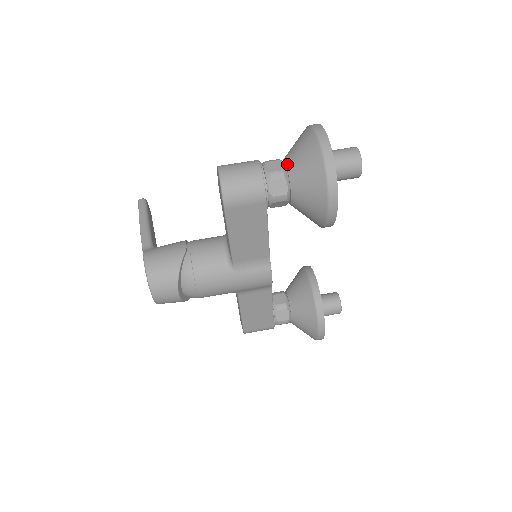
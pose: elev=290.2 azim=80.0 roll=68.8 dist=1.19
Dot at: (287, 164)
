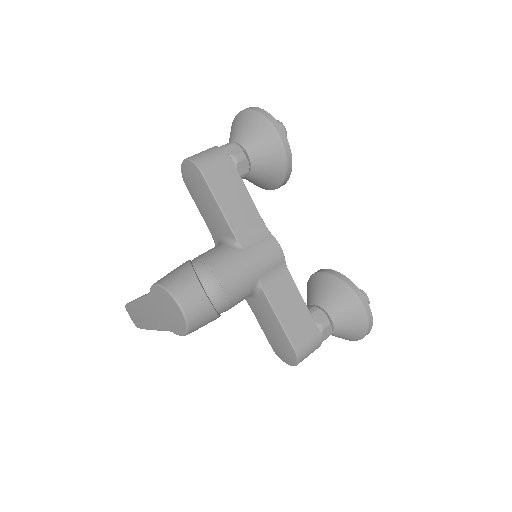
Dot at: (231, 141)
